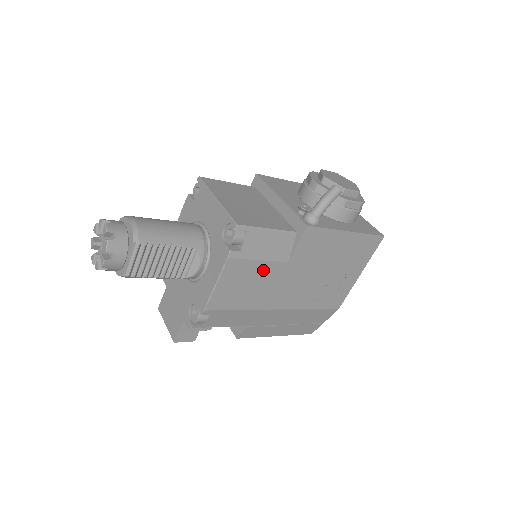
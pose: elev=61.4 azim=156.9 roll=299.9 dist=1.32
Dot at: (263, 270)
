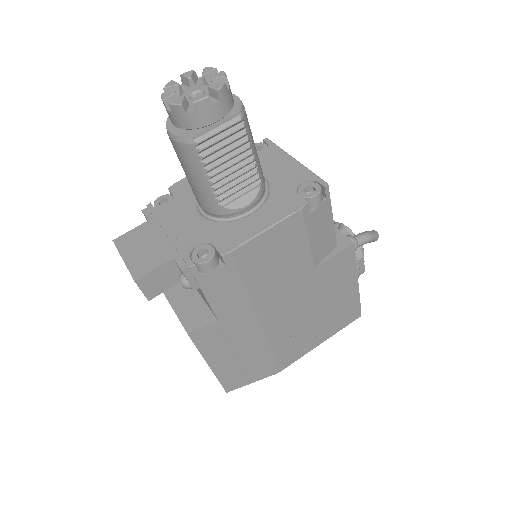
Dot at: (299, 256)
